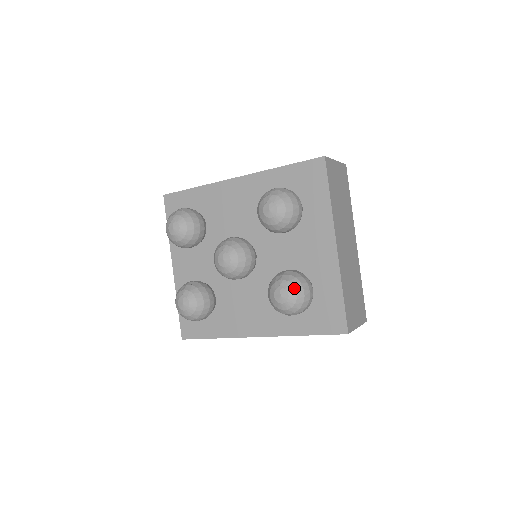
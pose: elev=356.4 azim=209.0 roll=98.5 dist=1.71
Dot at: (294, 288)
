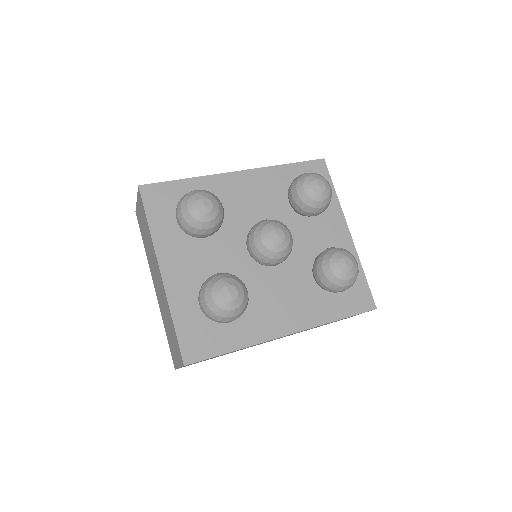
Dot at: (353, 257)
